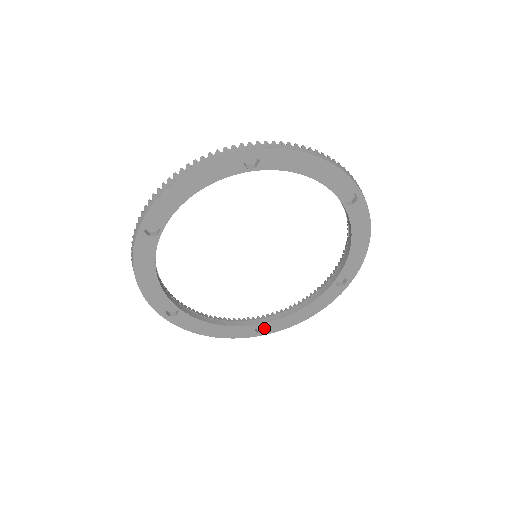
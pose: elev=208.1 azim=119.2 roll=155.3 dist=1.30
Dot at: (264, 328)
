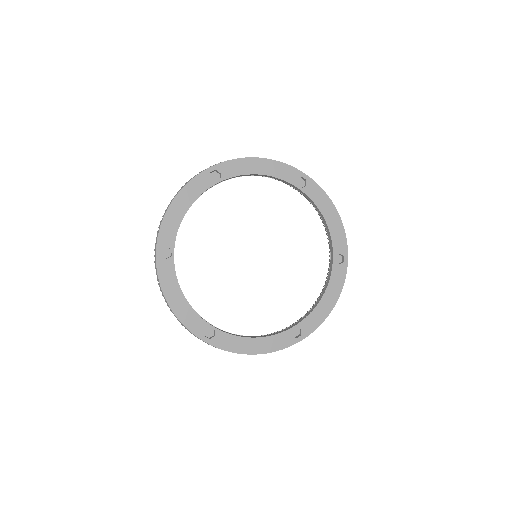
Dot at: (300, 333)
